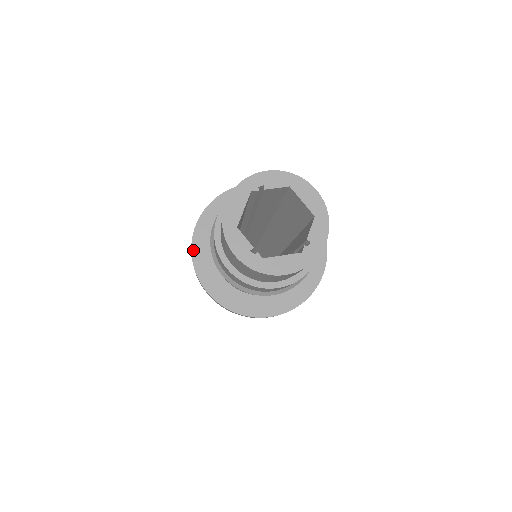
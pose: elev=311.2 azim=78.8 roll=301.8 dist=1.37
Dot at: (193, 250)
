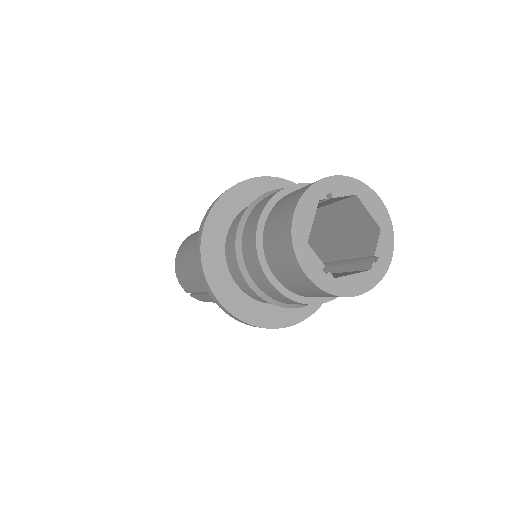
Dot at: (203, 255)
